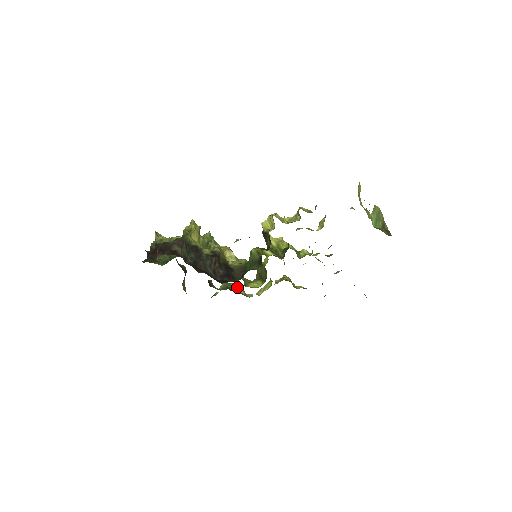
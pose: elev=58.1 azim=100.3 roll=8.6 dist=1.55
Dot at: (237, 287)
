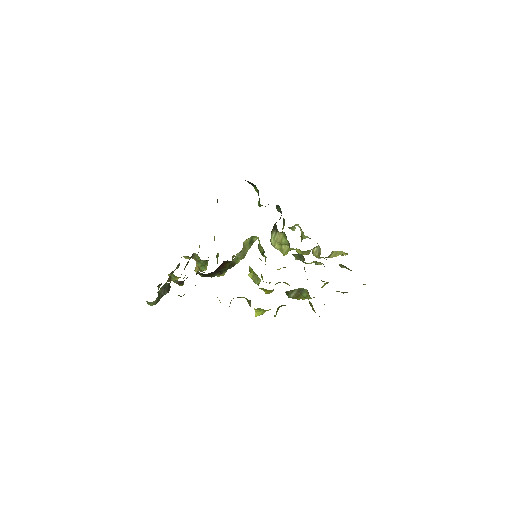
Dot at: occluded
